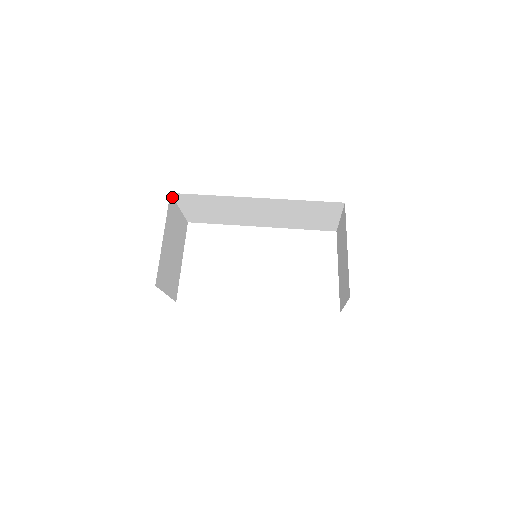
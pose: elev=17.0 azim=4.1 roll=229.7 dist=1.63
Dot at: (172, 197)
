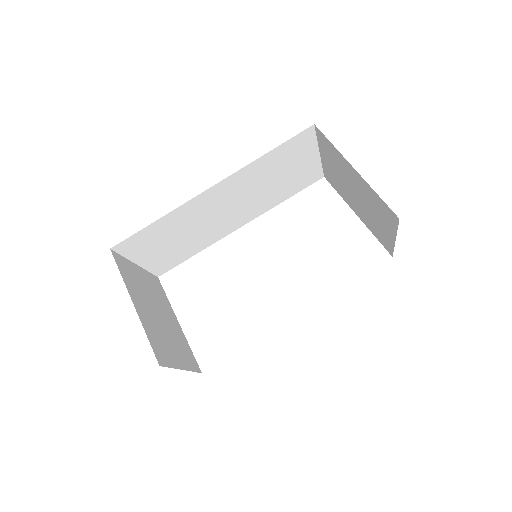
Dot at: (116, 253)
